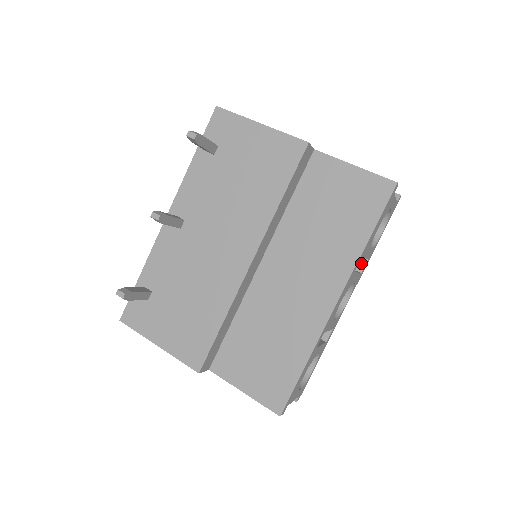
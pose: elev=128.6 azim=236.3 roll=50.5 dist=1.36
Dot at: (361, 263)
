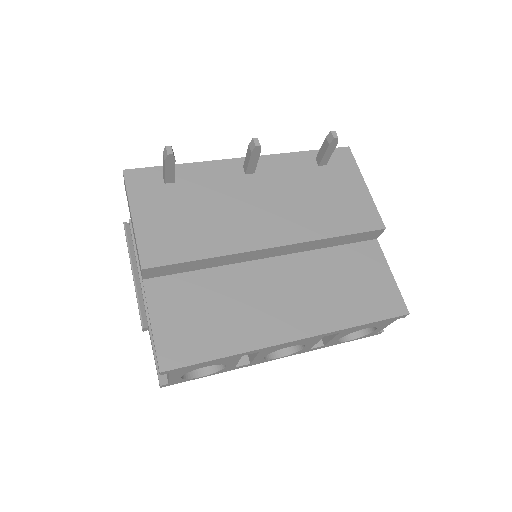
Dot at: (317, 343)
